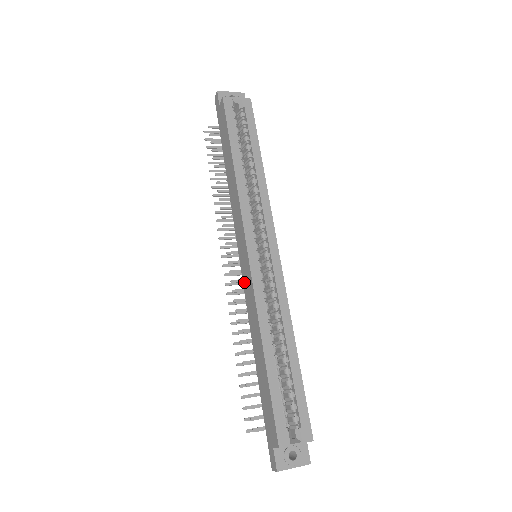
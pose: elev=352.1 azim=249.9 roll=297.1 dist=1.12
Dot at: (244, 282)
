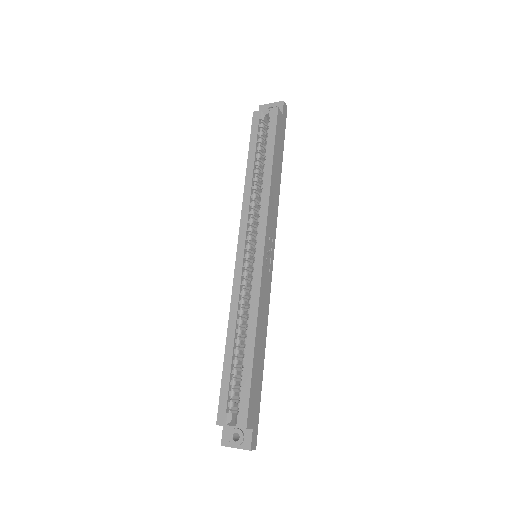
Dot at: occluded
